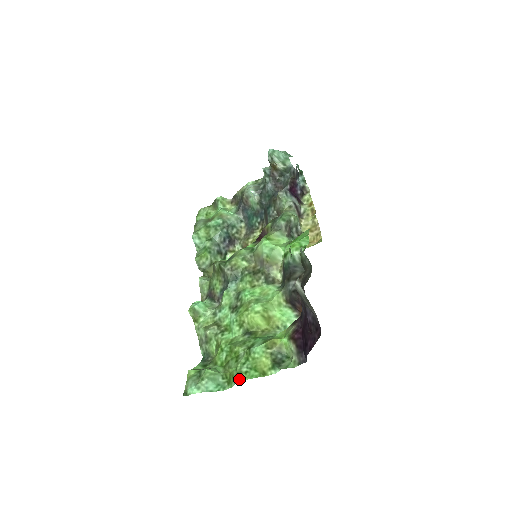
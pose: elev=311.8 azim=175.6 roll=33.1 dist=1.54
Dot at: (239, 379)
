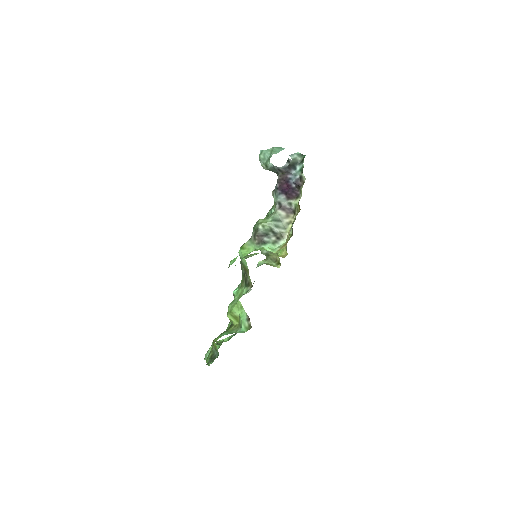
Dot at: occluded
